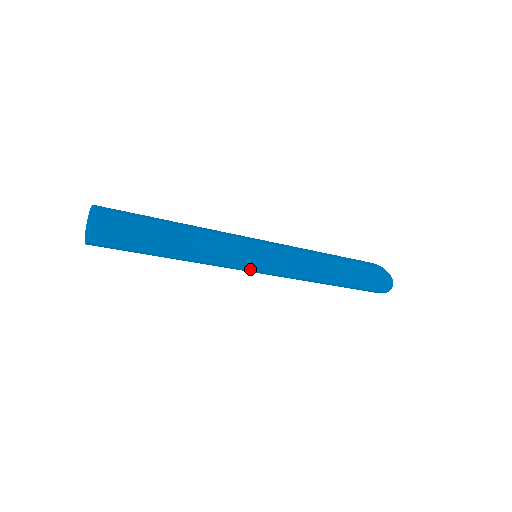
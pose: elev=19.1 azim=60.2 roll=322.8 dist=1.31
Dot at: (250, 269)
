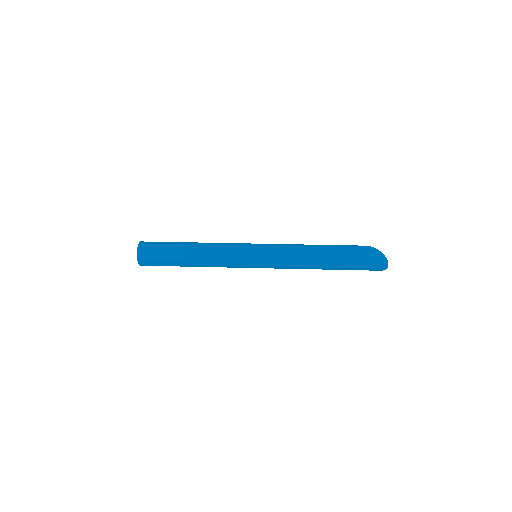
Dot at: (249, 266)
